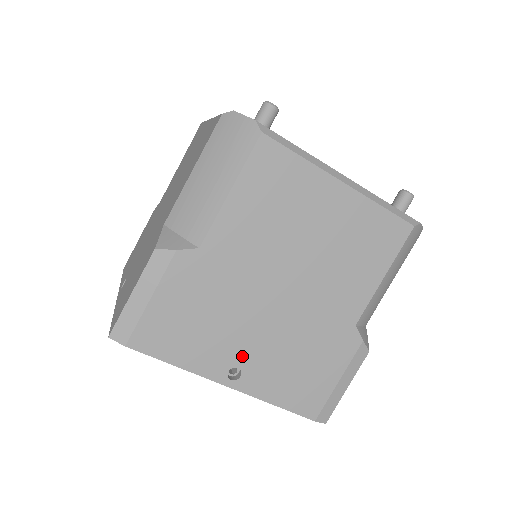
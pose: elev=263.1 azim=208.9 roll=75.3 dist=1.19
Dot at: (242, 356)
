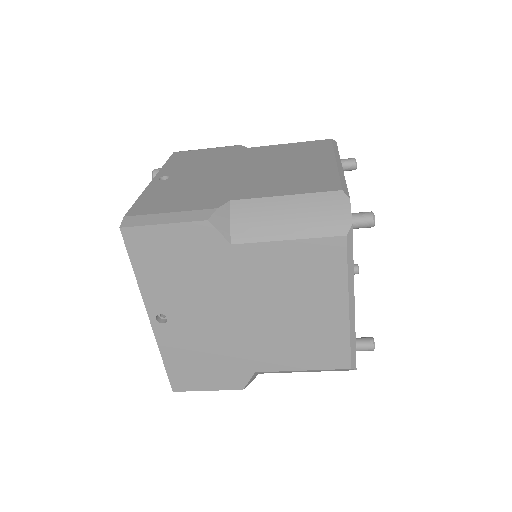
Dot at: occluded
